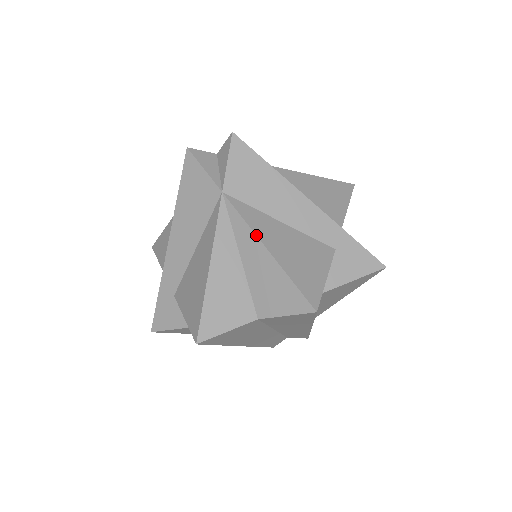
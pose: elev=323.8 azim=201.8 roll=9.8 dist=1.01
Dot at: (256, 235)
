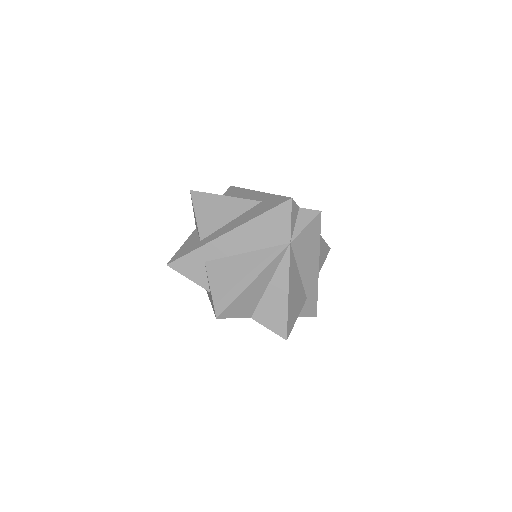
Dot at: (289, 281)
